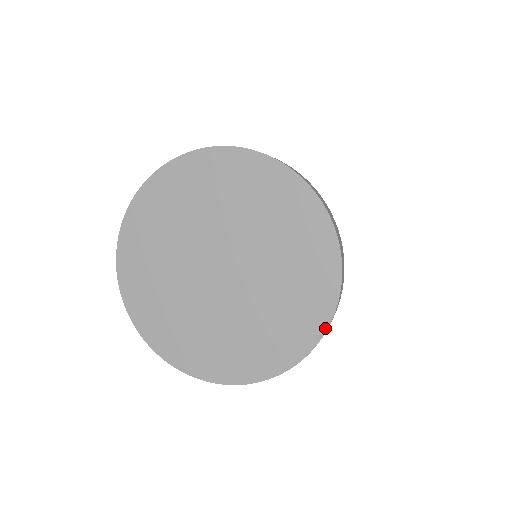
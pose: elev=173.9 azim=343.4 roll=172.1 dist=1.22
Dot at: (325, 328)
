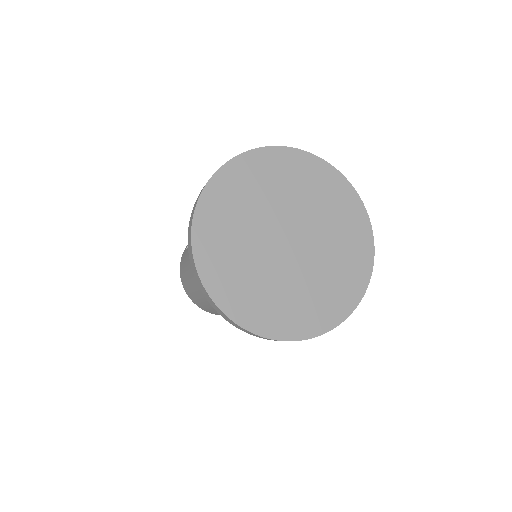
Dot at: (364, 210)
